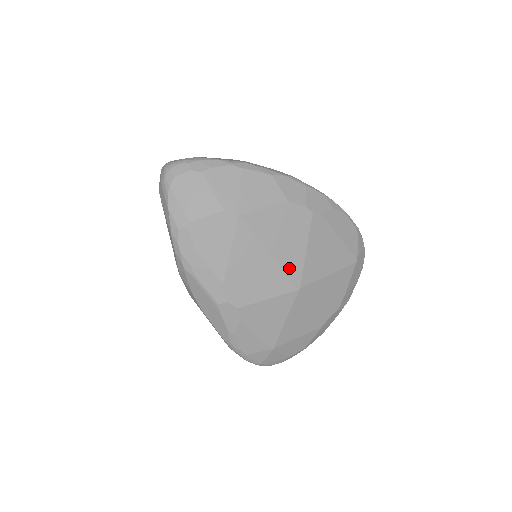
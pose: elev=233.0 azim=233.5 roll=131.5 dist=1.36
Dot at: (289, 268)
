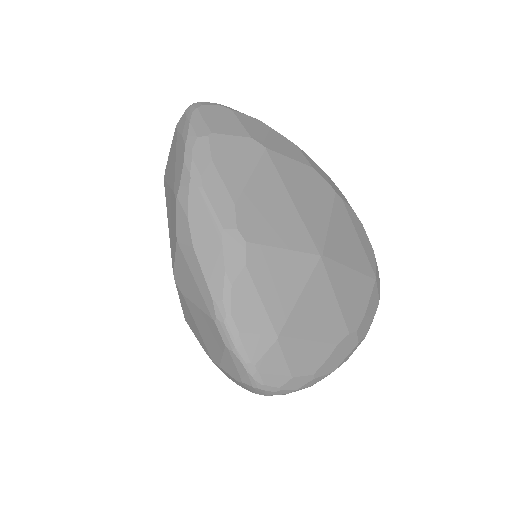
Dot at: (311, 227)
